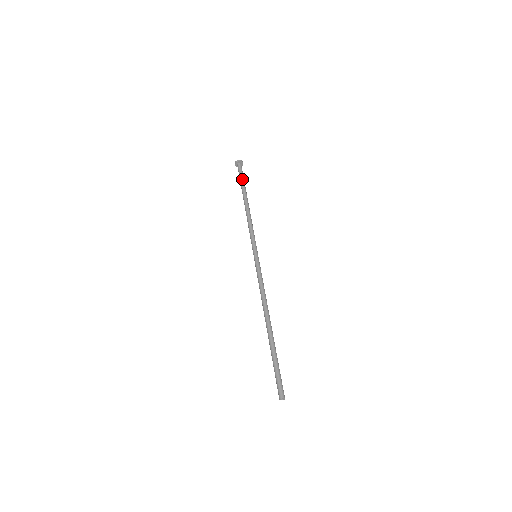
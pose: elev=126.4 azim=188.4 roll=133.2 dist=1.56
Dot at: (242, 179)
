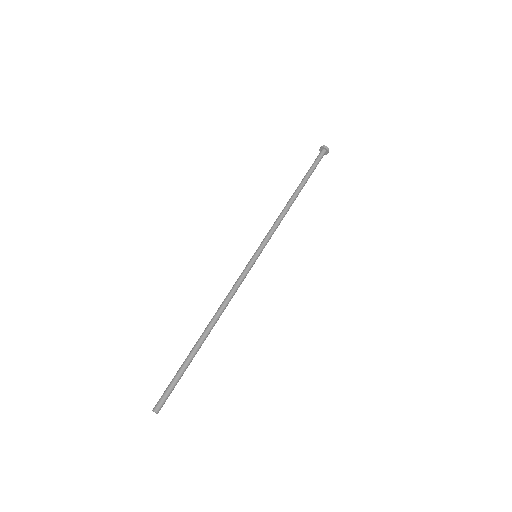
Dot at: (310, 168)
